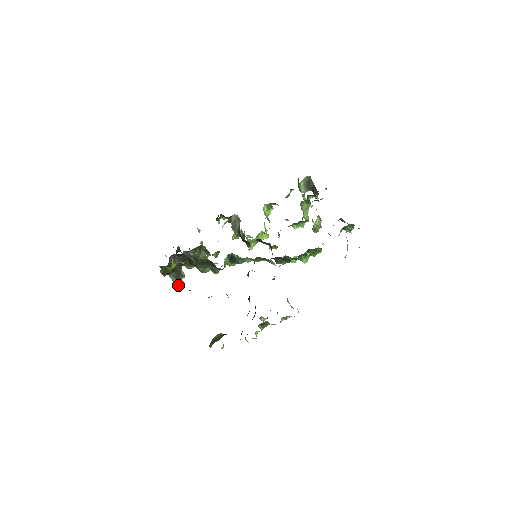
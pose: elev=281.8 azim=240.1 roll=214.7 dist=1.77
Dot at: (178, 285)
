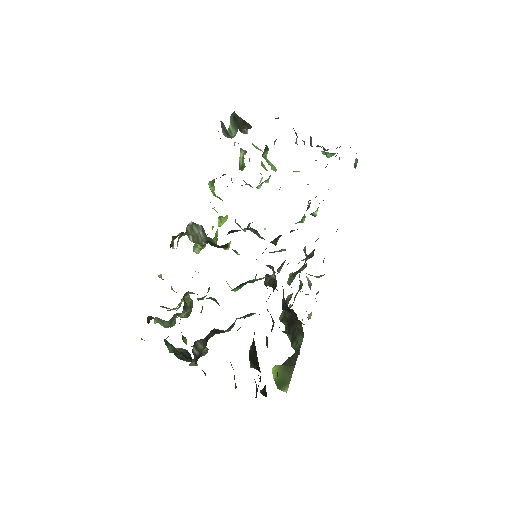
Dot at: occluded
